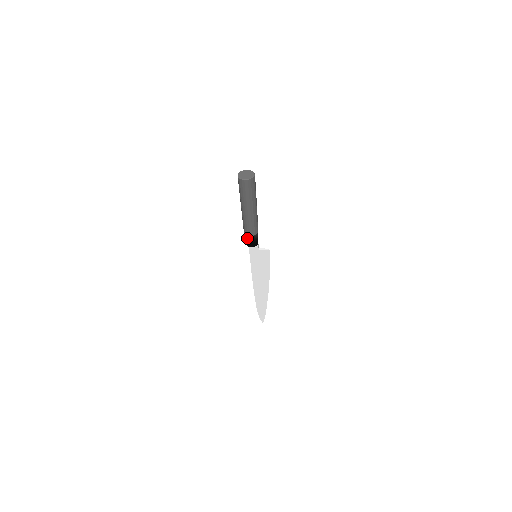
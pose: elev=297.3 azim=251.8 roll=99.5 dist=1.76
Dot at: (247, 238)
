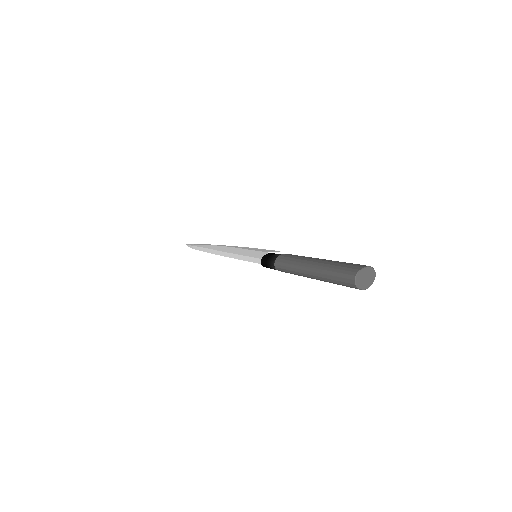
Dot at: occluded
